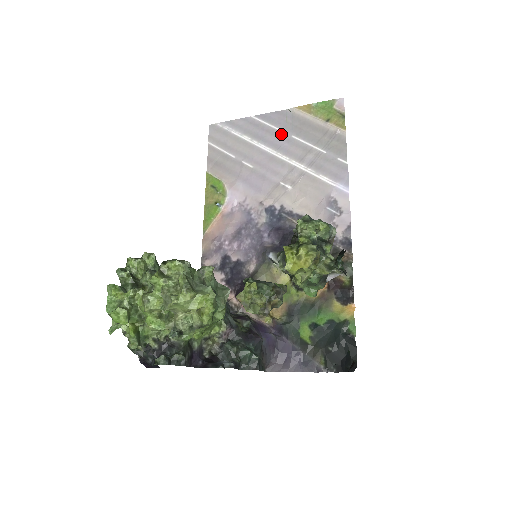
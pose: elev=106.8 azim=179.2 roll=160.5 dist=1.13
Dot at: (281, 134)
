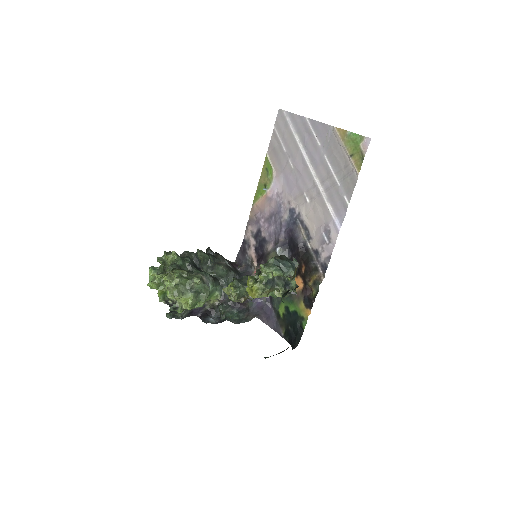
Dot at: (318, 148)
